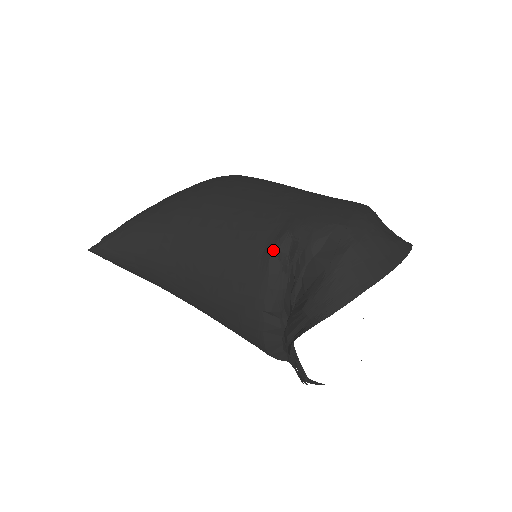
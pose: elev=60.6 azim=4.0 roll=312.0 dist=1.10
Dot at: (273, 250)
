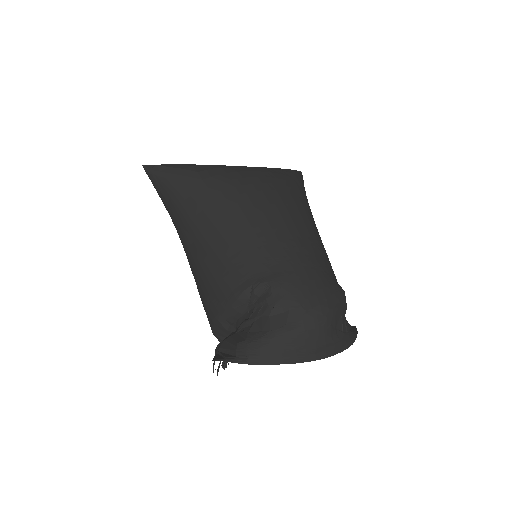
Dot at: (251, 286)
